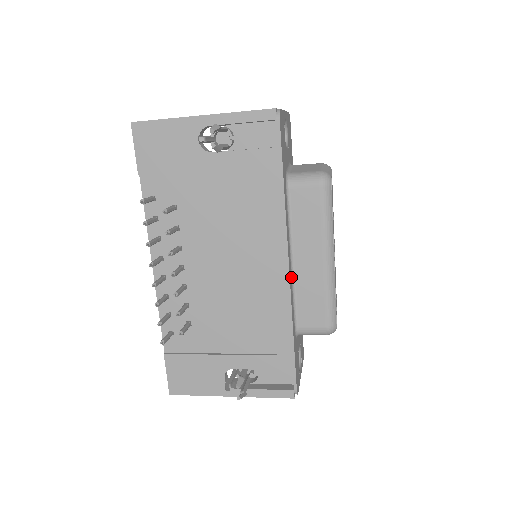
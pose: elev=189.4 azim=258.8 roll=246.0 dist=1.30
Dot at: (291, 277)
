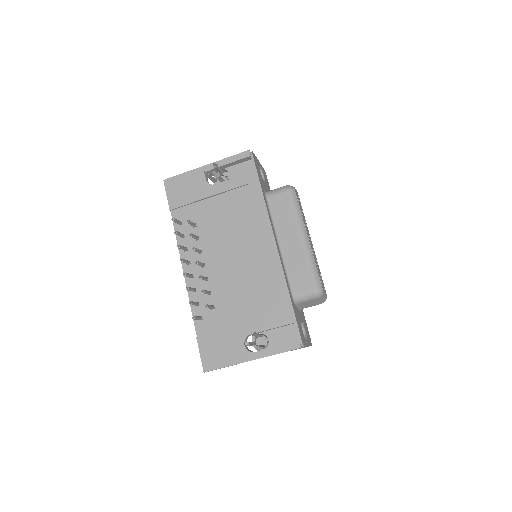
Dot at: (281, 256)
